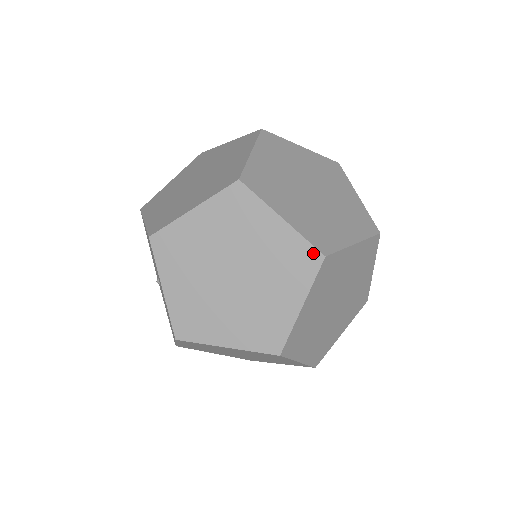
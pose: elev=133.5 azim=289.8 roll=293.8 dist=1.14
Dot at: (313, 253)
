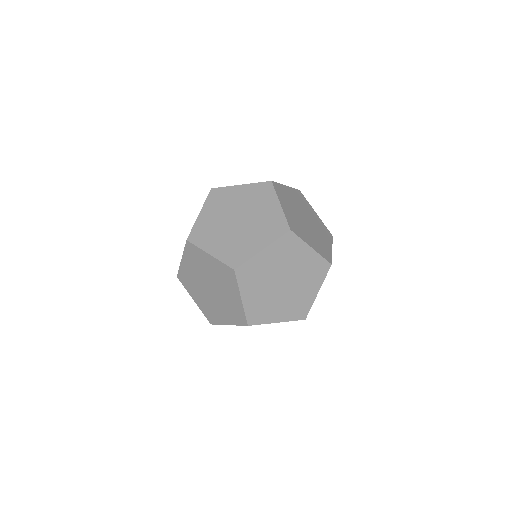
Dot at: (244, 320)
